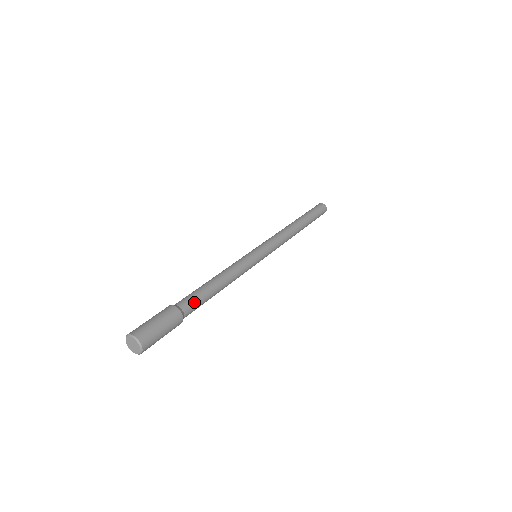
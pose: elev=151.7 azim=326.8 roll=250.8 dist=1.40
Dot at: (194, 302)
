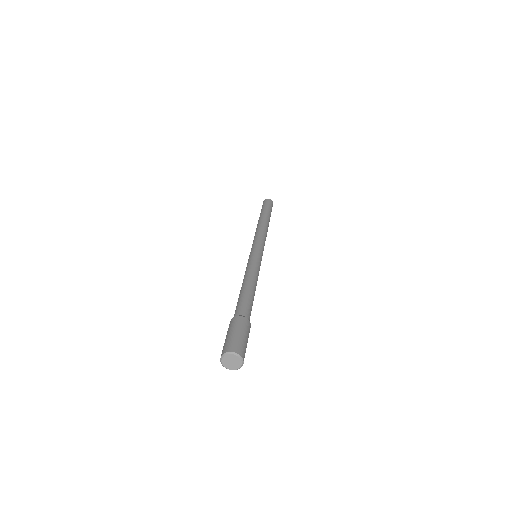
Dot at: occluded
